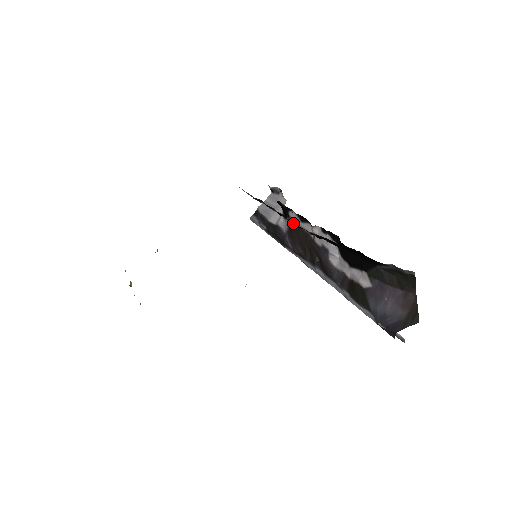
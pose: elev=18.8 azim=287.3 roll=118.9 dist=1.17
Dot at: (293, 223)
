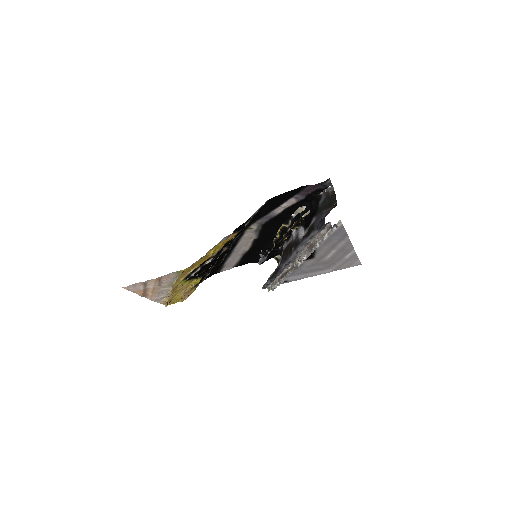
Dot at: (282, 238)
